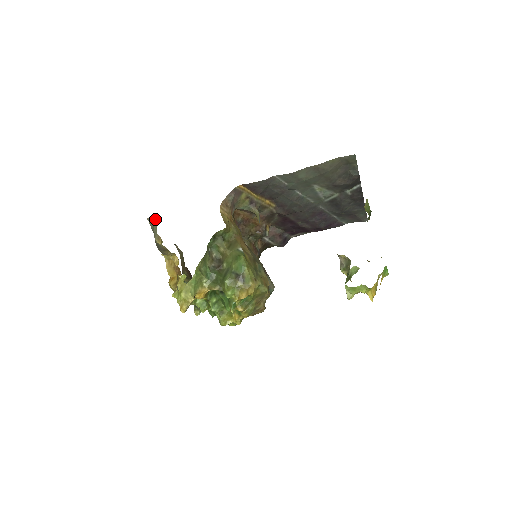
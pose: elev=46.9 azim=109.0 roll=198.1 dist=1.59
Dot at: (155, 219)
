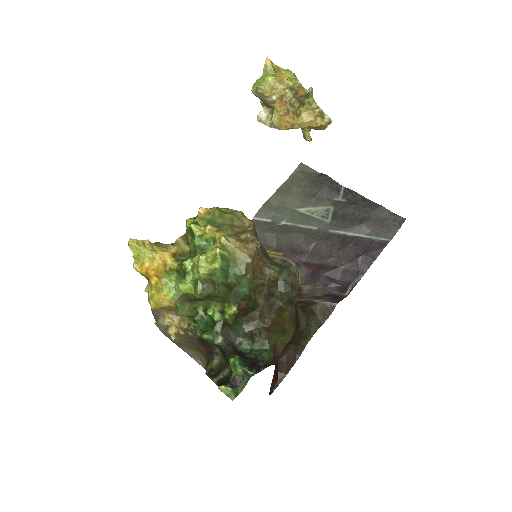
Dot at: occluded
